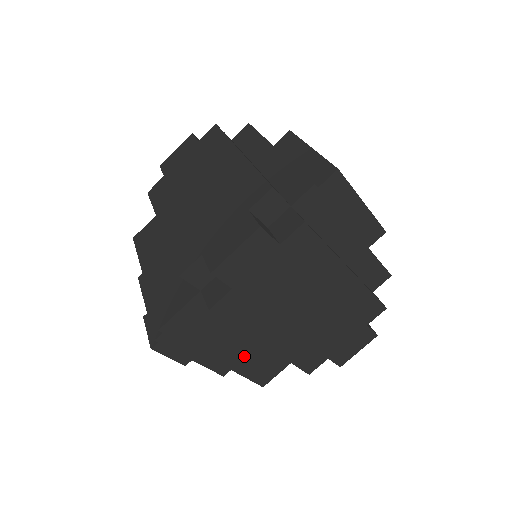
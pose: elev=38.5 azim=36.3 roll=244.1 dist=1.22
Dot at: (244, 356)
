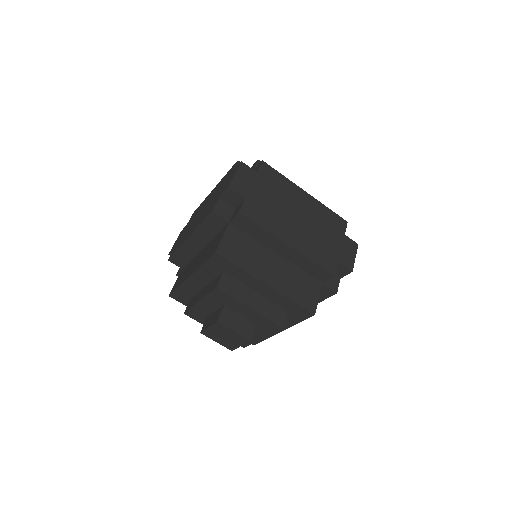
Dot at: (284, 281)
